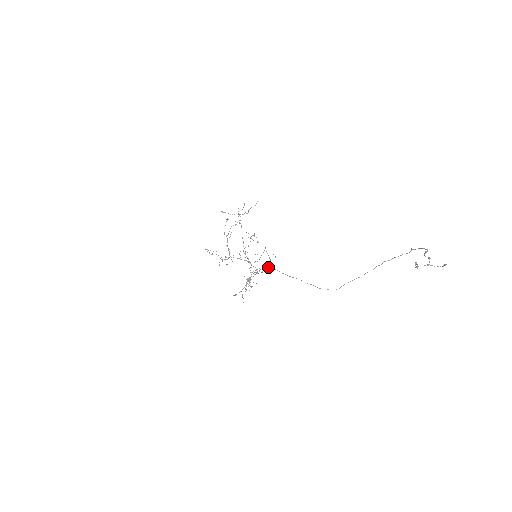
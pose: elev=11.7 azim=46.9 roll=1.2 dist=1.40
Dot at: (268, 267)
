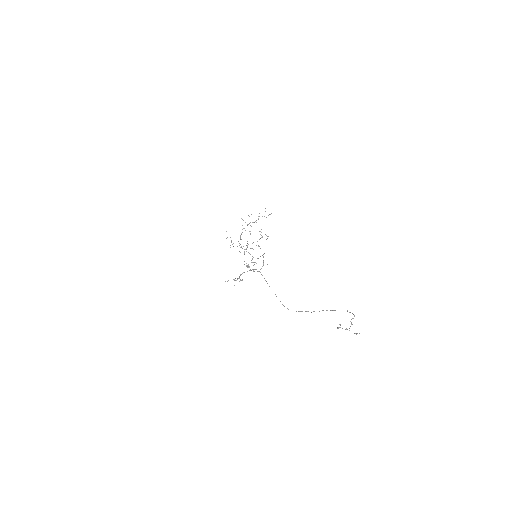
Dot at: (258, 271)
